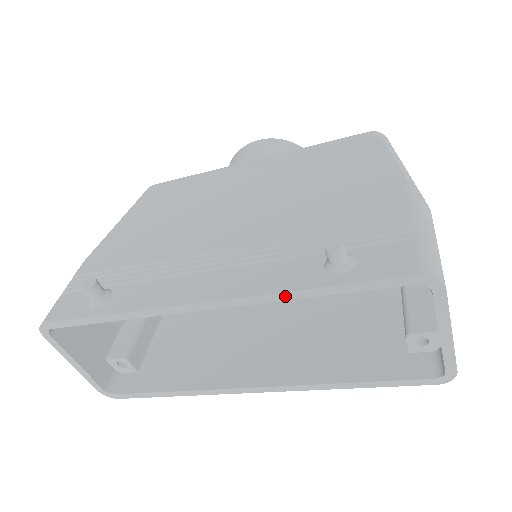
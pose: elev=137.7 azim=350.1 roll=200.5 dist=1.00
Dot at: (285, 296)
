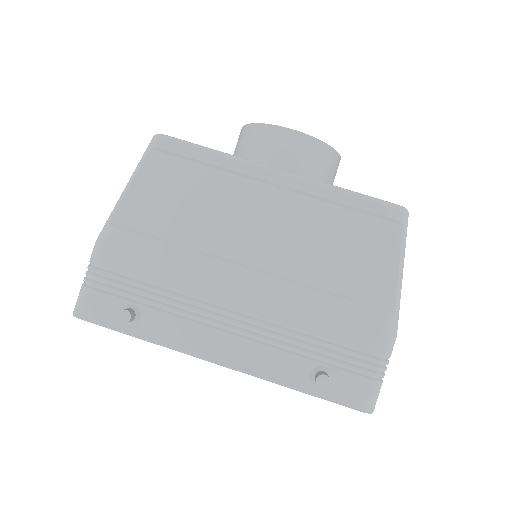
Dot at: (279, 384)
